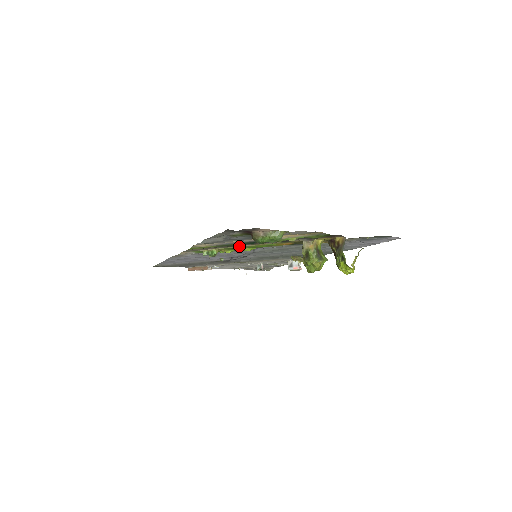
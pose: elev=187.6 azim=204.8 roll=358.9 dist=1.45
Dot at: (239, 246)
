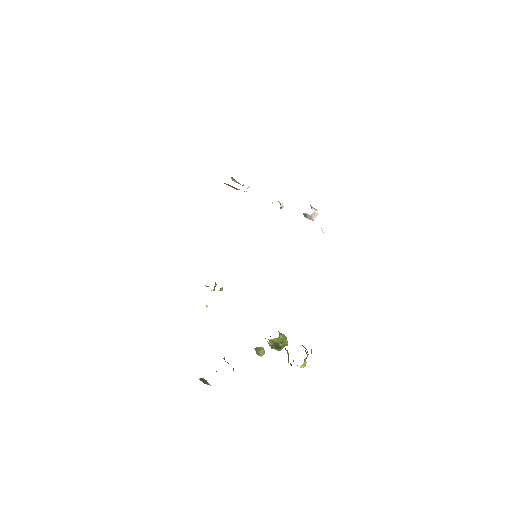
Dot at: occluded
